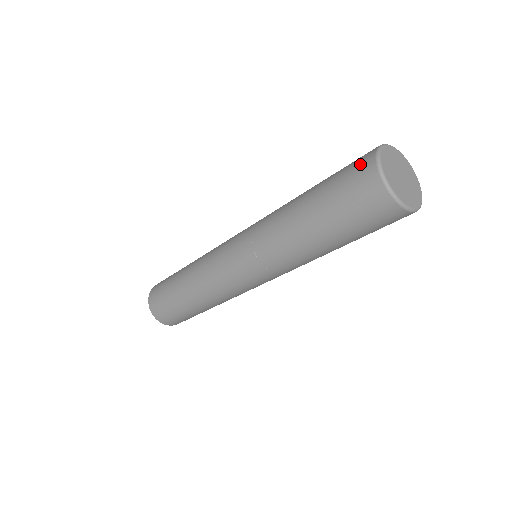
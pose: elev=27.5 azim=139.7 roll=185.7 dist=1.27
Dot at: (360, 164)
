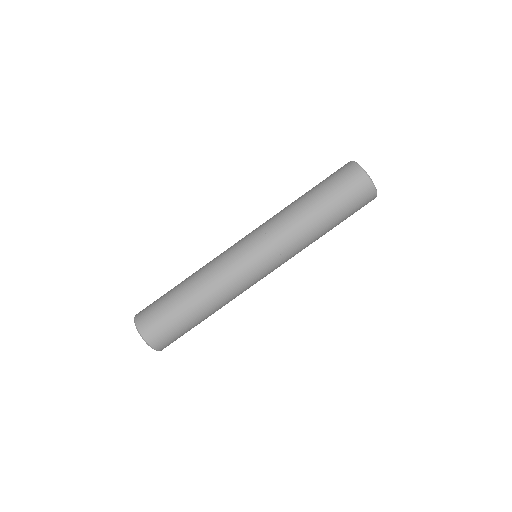
Dot at: occluded
